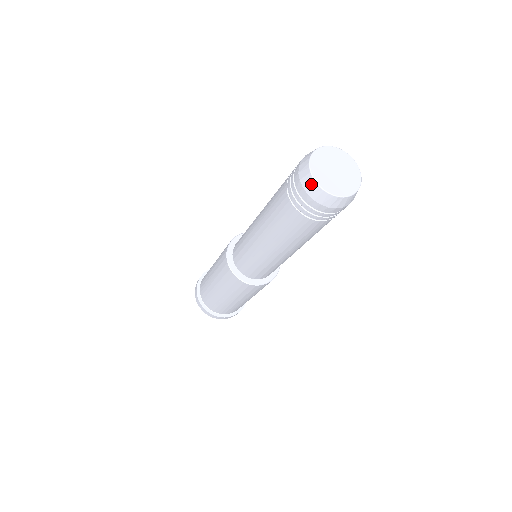
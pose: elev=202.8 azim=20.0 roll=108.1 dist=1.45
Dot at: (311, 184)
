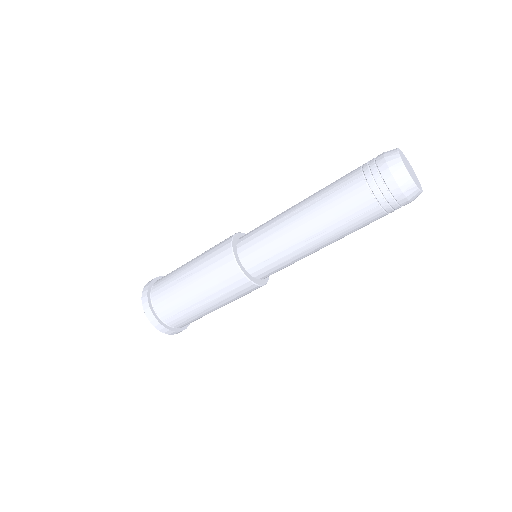
Dot at: (393, 152)
